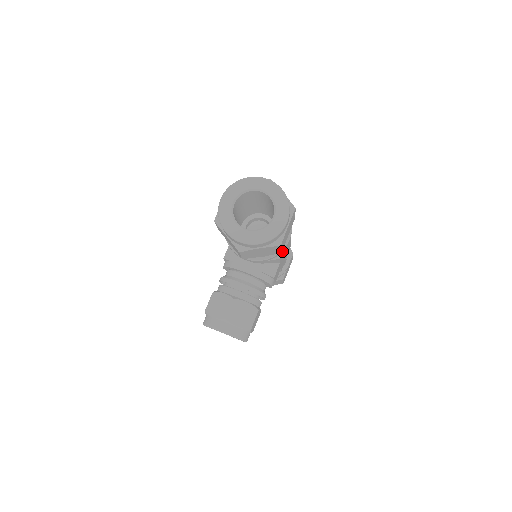
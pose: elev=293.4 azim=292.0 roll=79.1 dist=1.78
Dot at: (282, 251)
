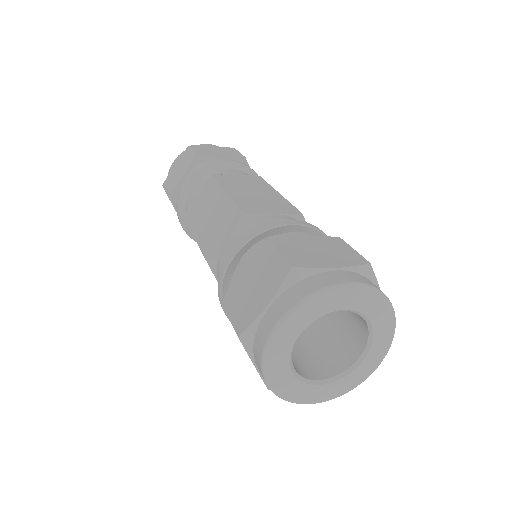
Dot at: occluded
